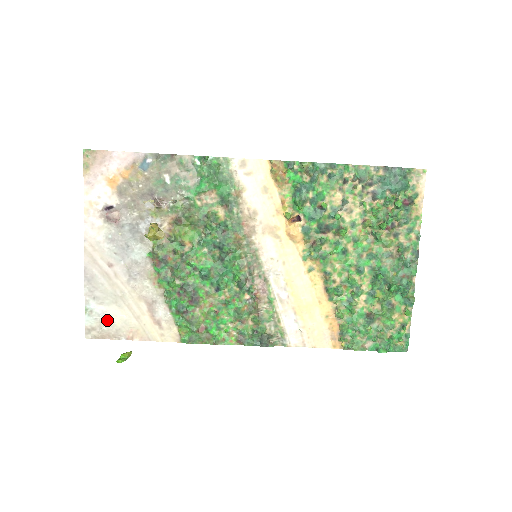
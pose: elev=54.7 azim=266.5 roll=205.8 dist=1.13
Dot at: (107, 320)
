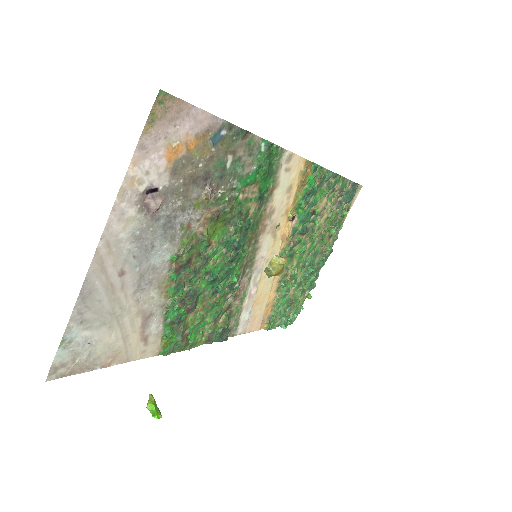
Dot at: (87, 349)
